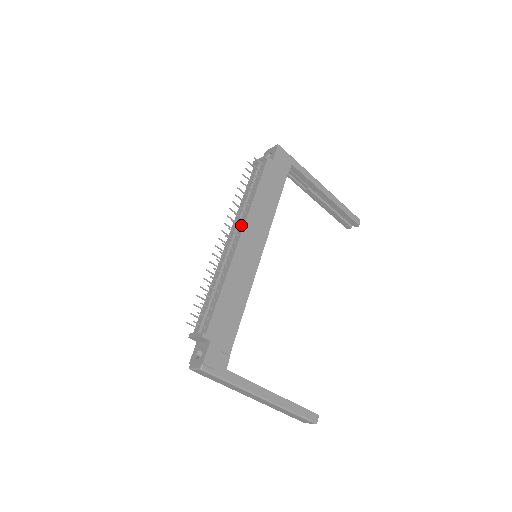
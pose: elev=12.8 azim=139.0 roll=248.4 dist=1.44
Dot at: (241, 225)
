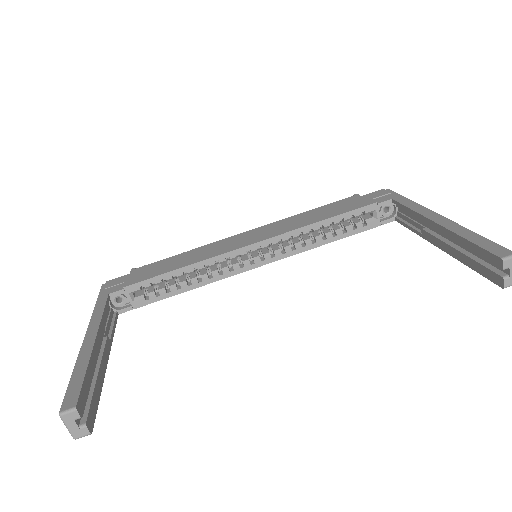
Dot at: occluded
